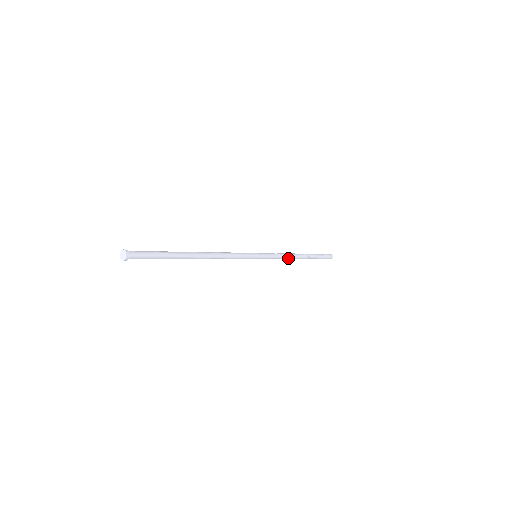
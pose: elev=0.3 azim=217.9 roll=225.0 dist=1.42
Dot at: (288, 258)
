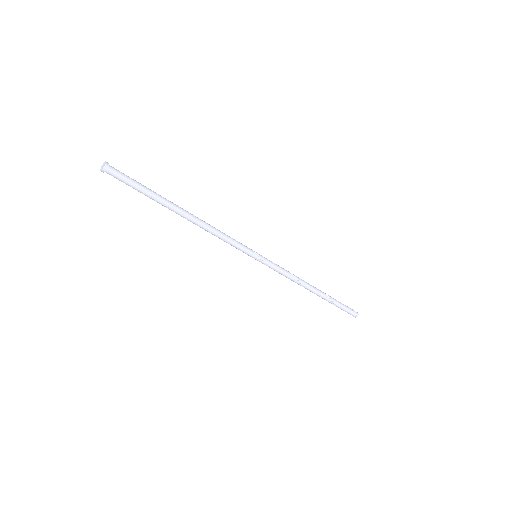
Dot at: (298, 279)
